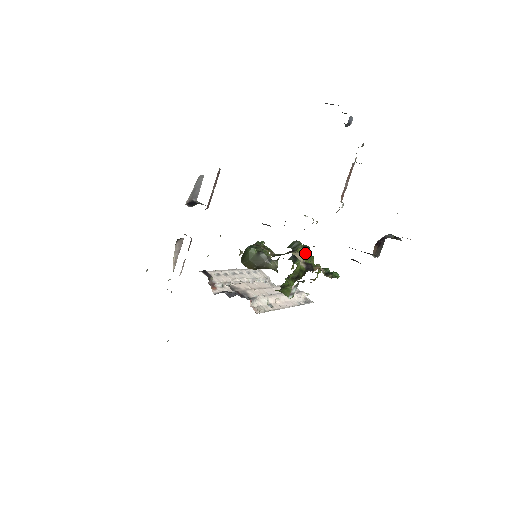
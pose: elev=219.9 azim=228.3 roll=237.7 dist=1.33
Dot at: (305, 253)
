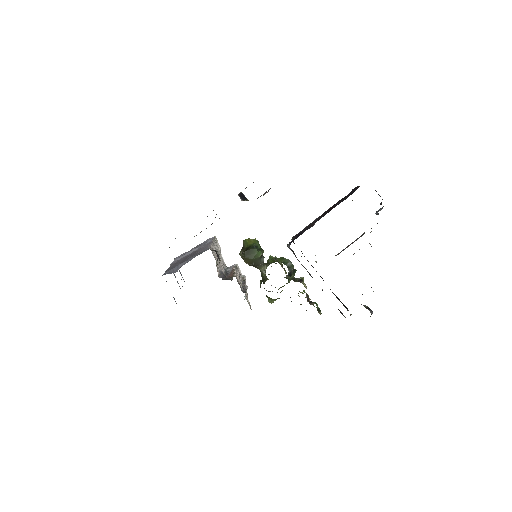
Dot at: (294, 275)
